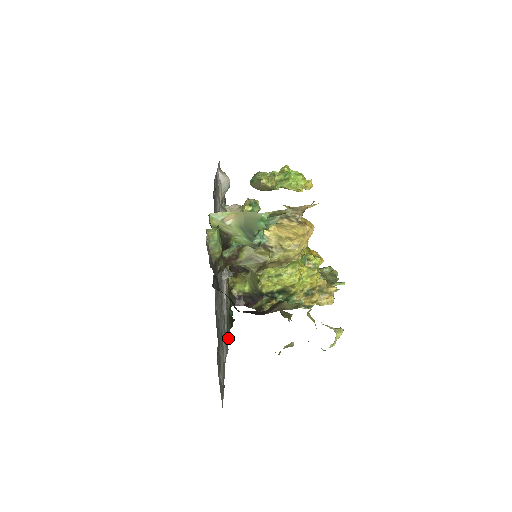
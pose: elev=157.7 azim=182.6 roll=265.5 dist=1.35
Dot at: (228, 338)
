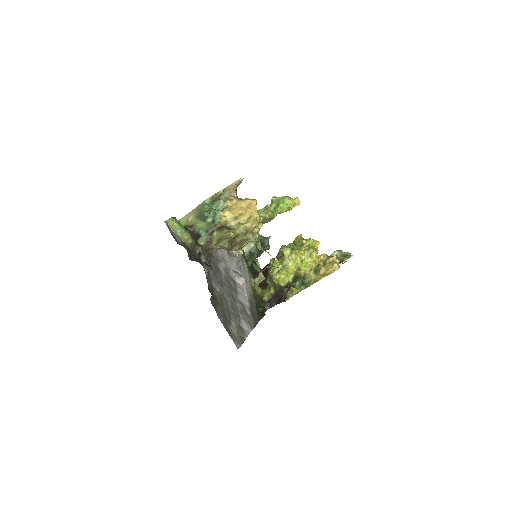
Dot at: (256, 322)
